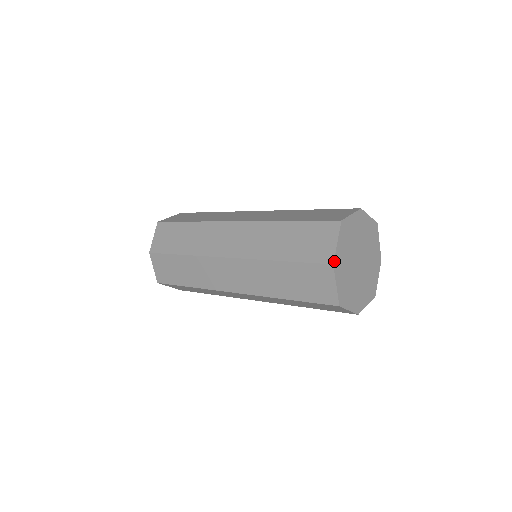
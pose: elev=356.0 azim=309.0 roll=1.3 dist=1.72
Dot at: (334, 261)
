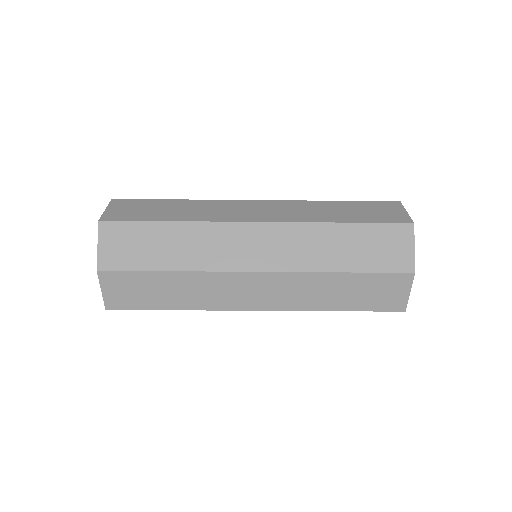
Dot at: (414, 269)
